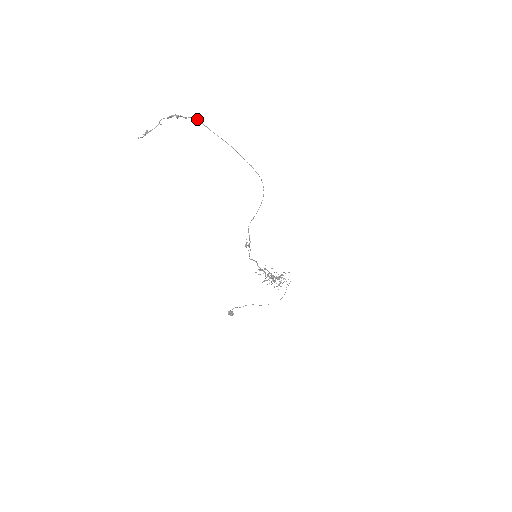
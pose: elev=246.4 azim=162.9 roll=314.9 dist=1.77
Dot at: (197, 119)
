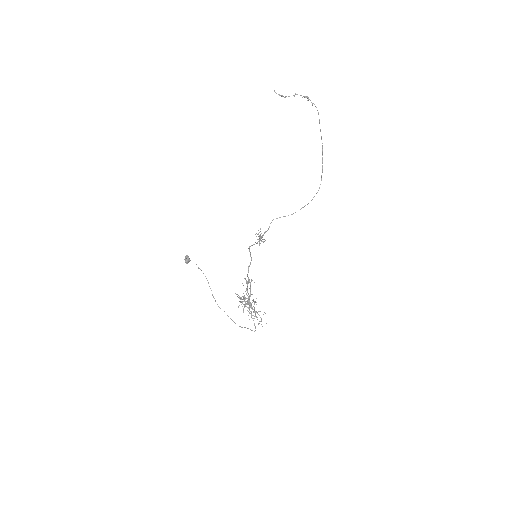
Dot at: occluded
